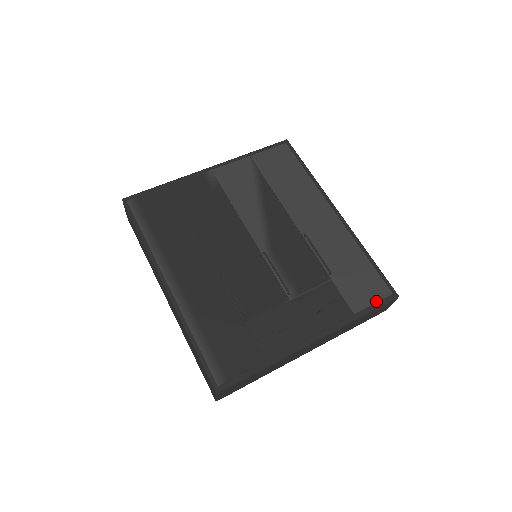
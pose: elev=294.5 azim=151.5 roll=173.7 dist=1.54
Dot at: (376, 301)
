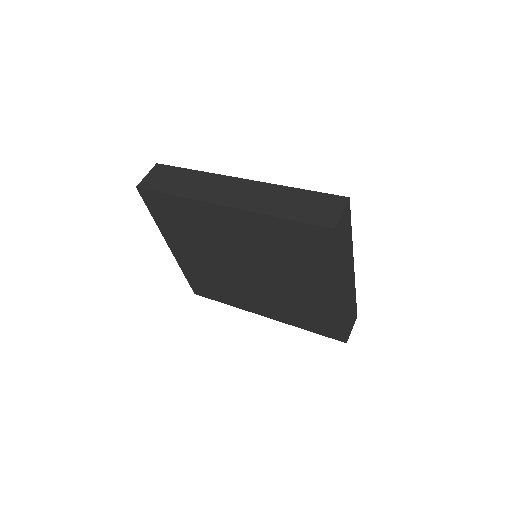
Dot at: occluded
